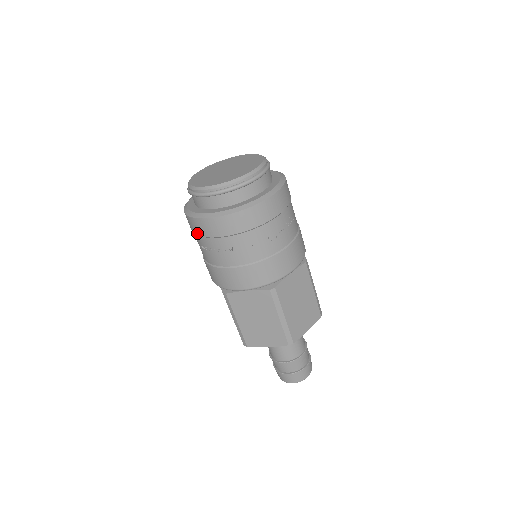
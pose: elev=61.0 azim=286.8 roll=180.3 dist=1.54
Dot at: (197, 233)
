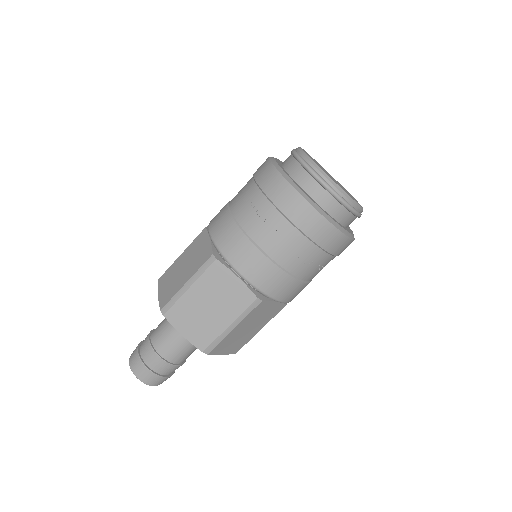
Dot at: (268, 191)
